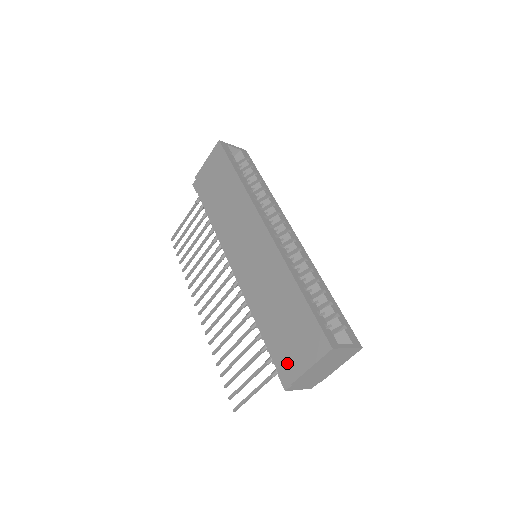
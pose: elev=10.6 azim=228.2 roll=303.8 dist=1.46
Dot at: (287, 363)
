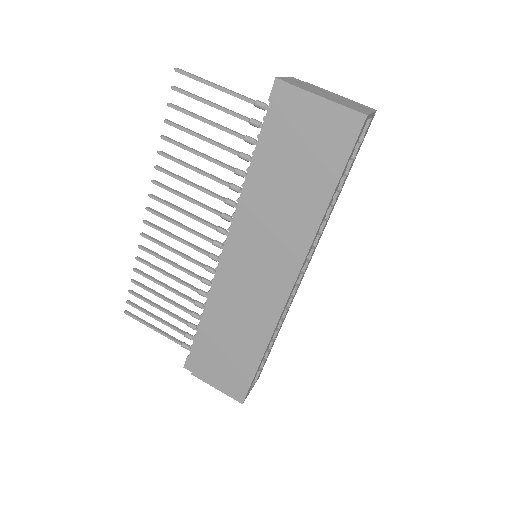
Dot at: (202, 366)
